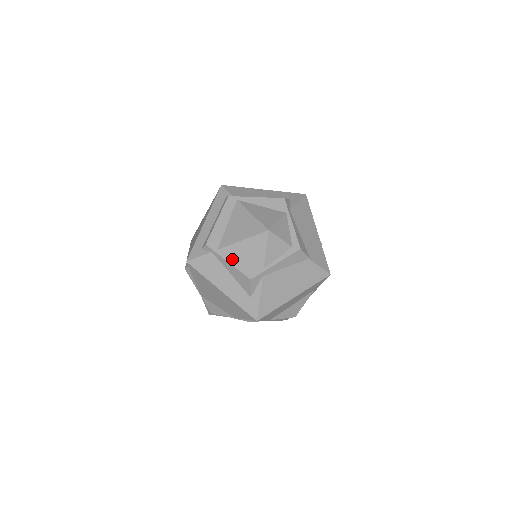
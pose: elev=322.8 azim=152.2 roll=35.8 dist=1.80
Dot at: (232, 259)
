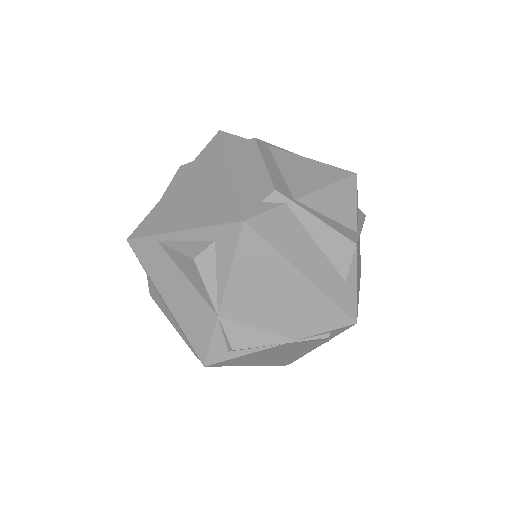
Dot at: (319, 215)
